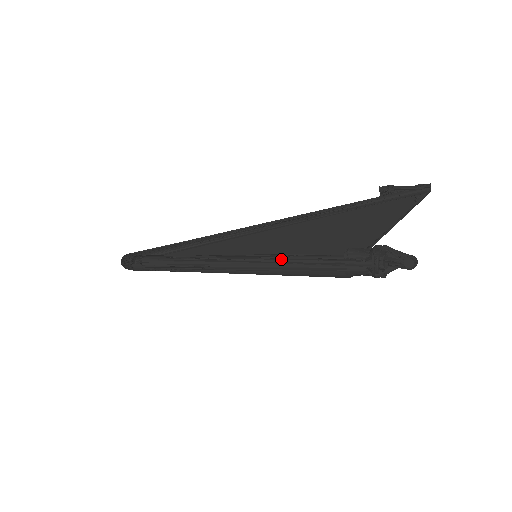
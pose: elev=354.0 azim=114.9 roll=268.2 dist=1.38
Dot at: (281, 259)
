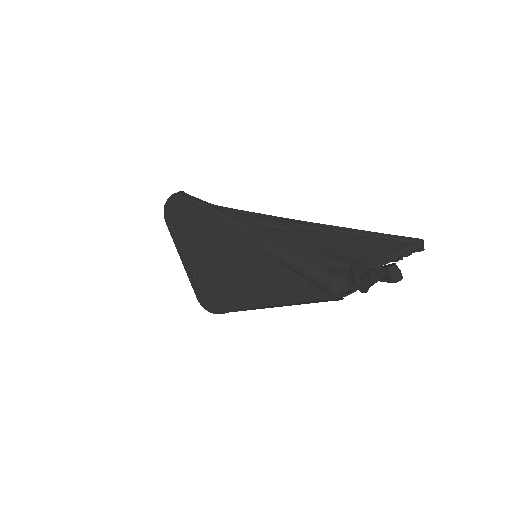
Dot at: occluded
